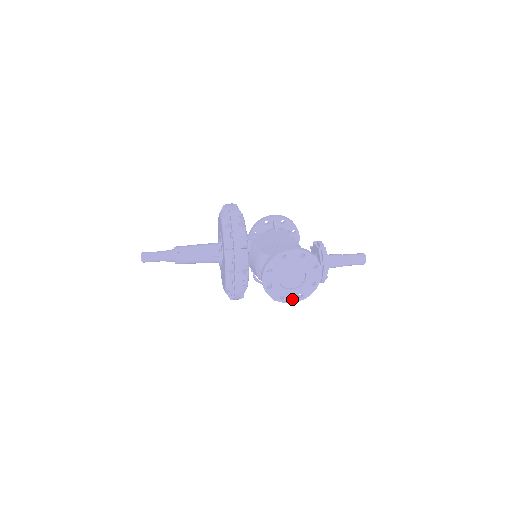
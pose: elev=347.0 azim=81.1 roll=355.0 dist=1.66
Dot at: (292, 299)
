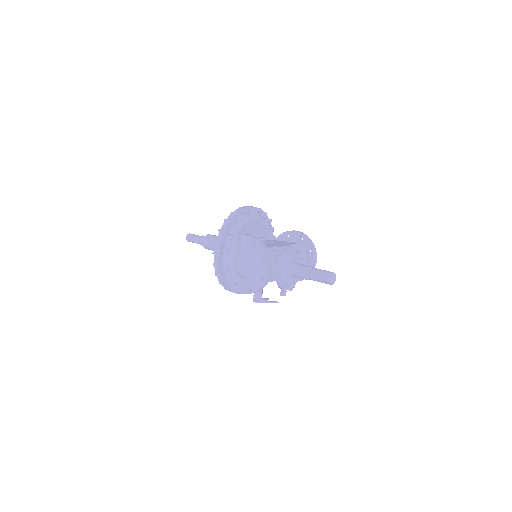
Dot at: (244, 289)
